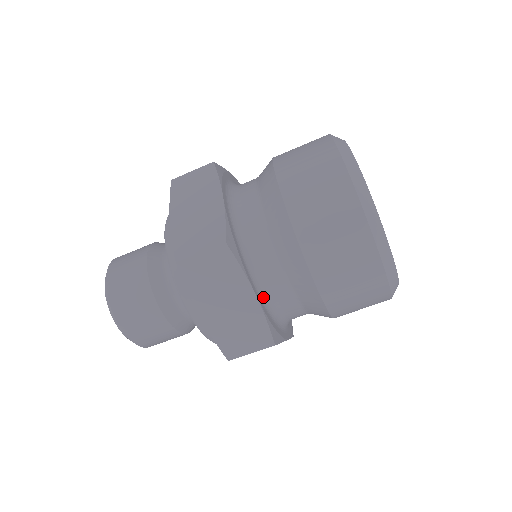
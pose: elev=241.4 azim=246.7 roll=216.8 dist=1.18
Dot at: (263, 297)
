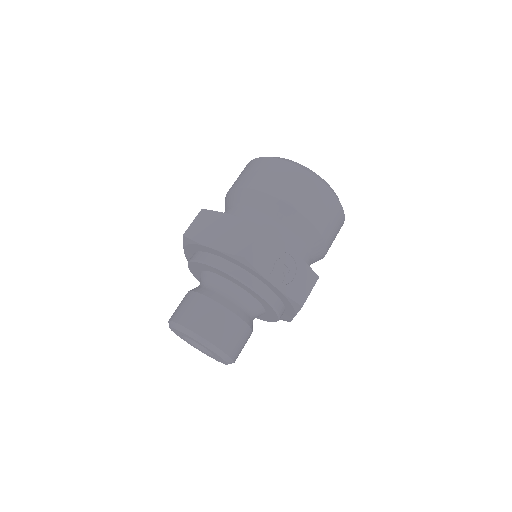
Dot at: occluded
